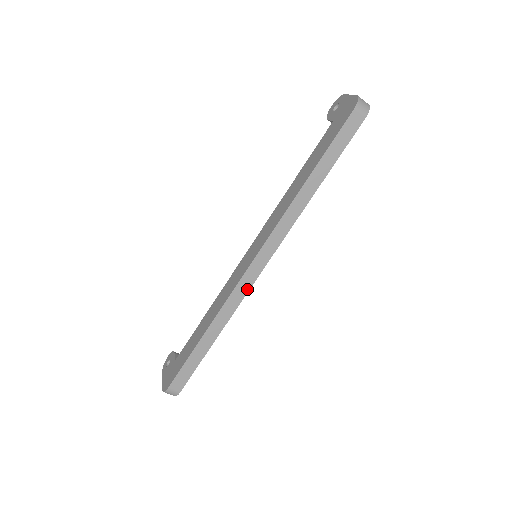
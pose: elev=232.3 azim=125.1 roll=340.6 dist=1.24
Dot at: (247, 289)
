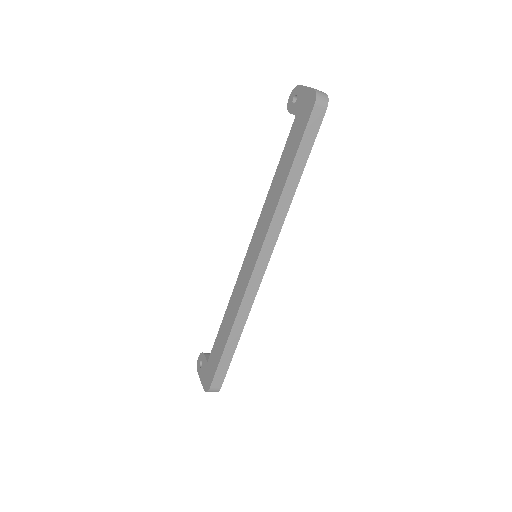
Dot at: (257, 288)
